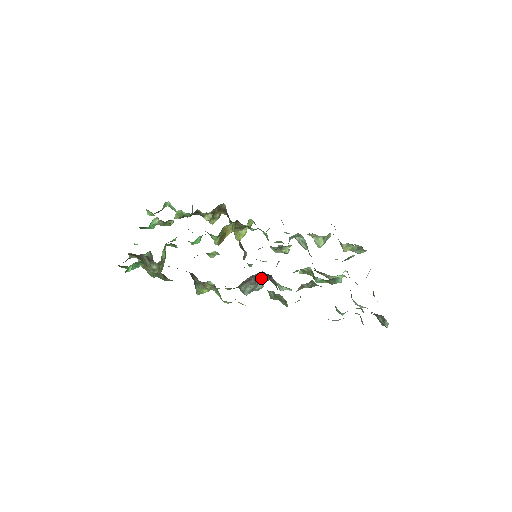
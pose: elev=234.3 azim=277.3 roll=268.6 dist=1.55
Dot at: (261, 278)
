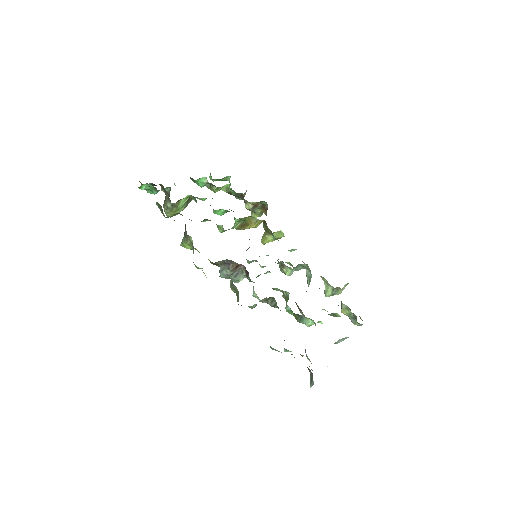
Dot at: (242, 272)
